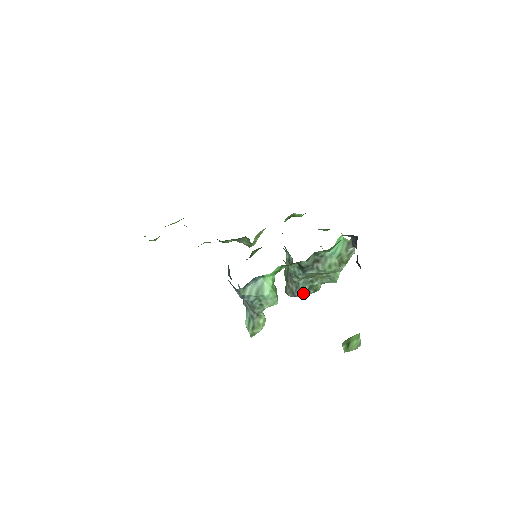
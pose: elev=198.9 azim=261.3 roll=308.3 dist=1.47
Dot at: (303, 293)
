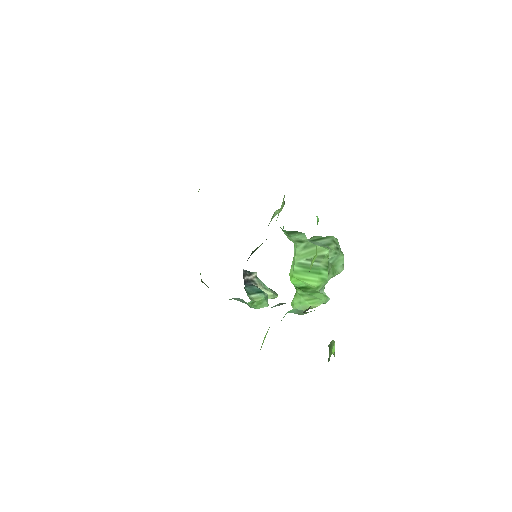
Dot at: occluded
